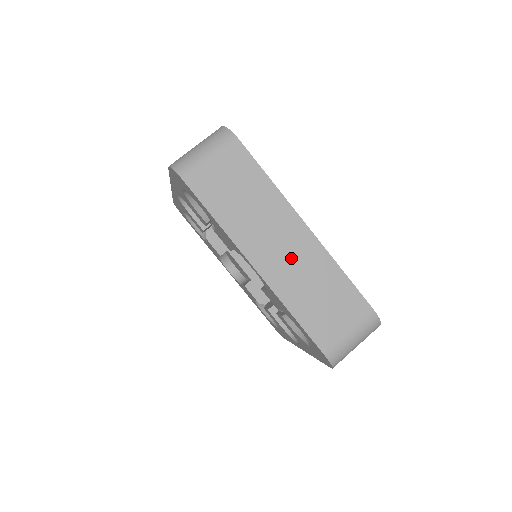
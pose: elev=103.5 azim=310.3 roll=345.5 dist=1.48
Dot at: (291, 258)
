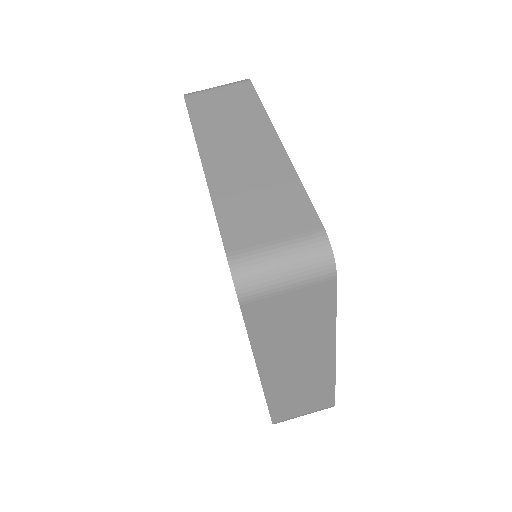
Dot at: (300, 373)
